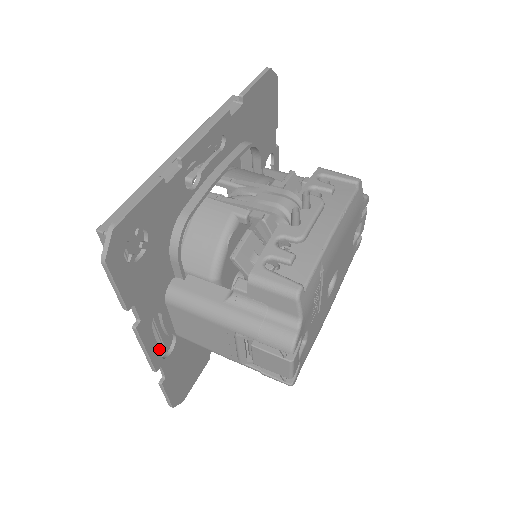
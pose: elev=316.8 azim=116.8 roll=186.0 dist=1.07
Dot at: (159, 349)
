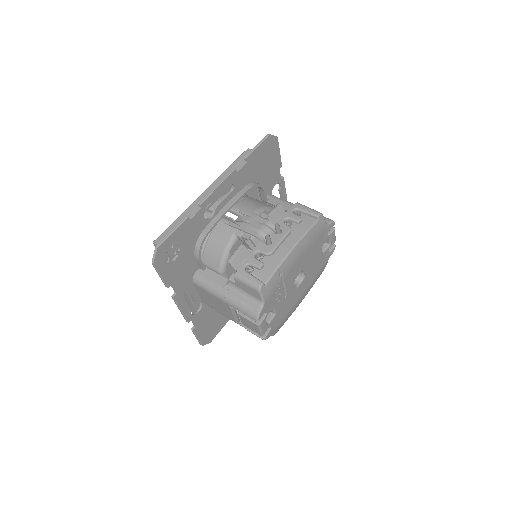
Dot at: (190, 309)
